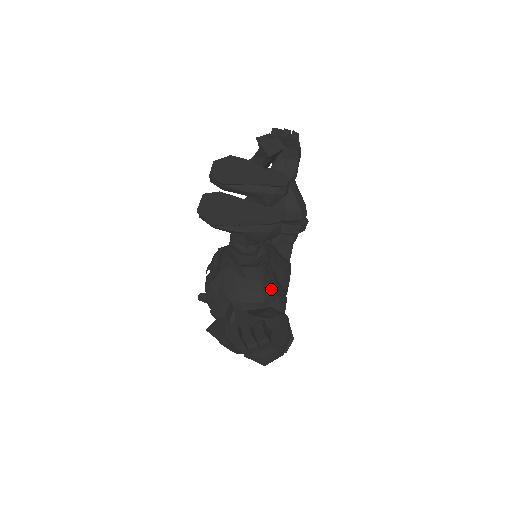
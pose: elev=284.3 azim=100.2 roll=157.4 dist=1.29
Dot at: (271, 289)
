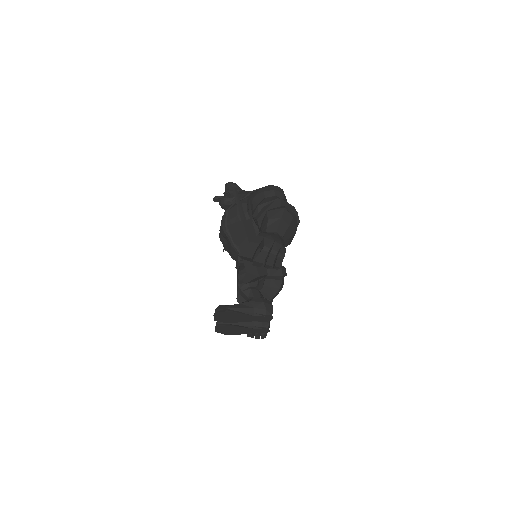
Dot at: occluded
